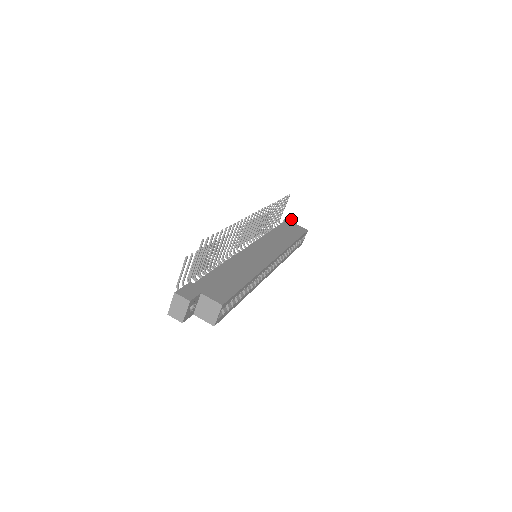
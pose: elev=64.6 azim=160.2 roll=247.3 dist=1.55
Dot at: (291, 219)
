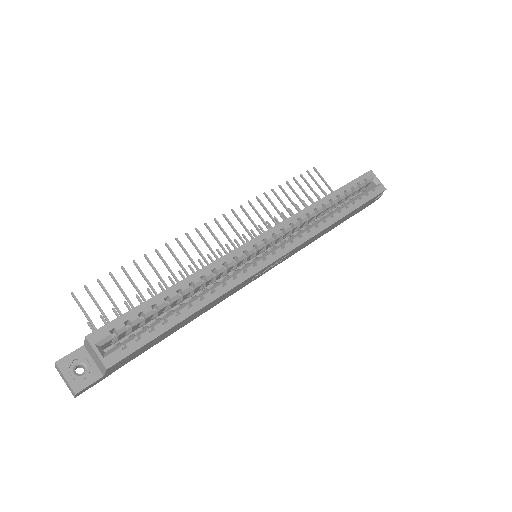
Dot at: occluded
